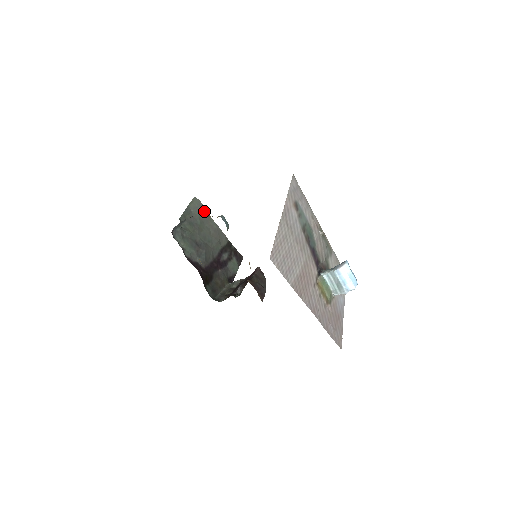
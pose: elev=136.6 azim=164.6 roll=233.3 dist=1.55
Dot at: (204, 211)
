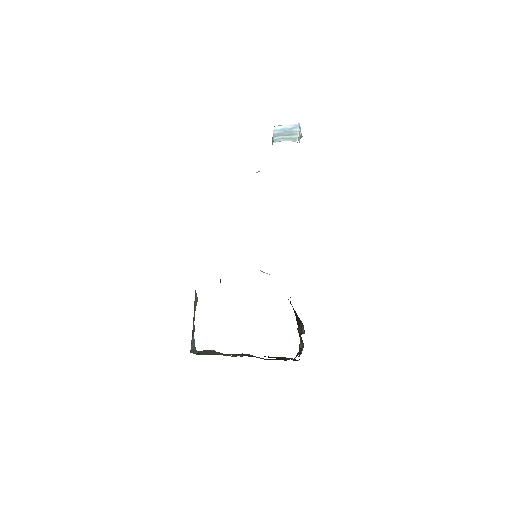
Dot at: (216, 353)
